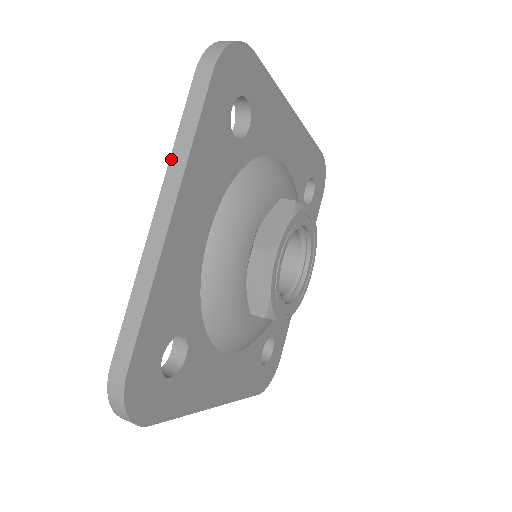
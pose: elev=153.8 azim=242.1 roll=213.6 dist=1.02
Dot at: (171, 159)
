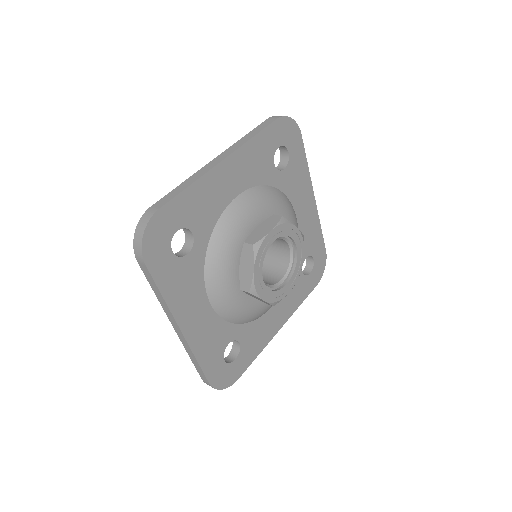
Dot at: (161, 305)
